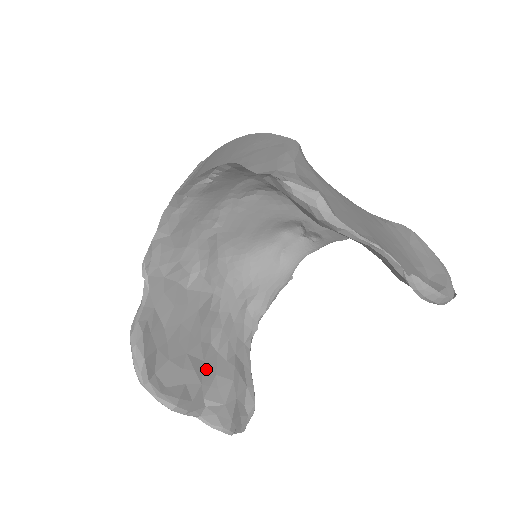
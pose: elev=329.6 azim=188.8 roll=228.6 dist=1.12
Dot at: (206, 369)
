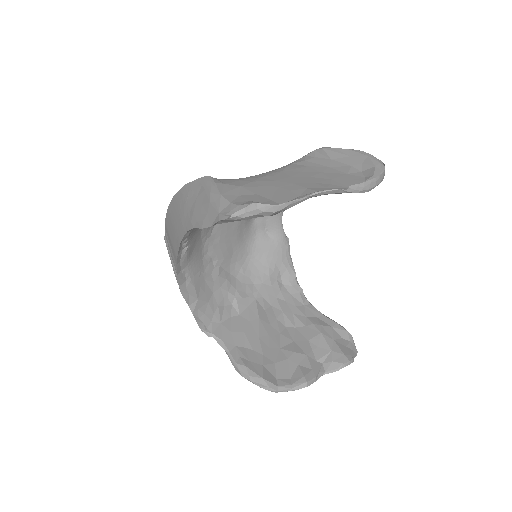
Dot at: (300, 344)
